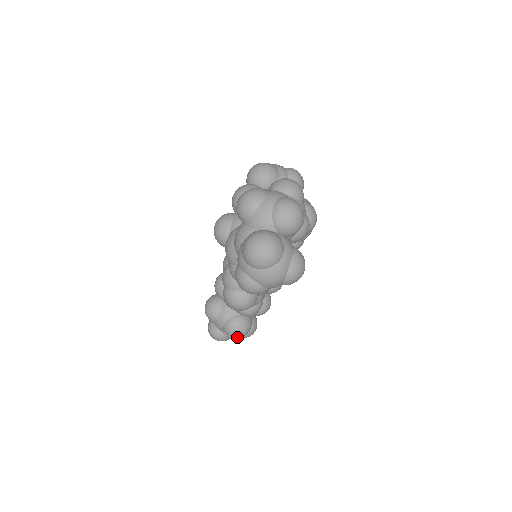
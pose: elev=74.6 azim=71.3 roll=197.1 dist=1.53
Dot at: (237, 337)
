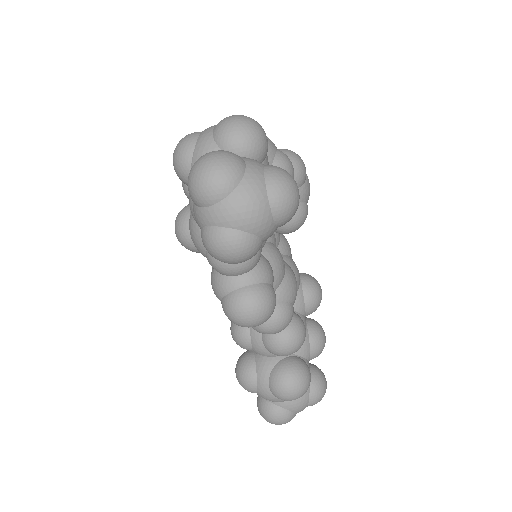
Dot at: (296, 395)
